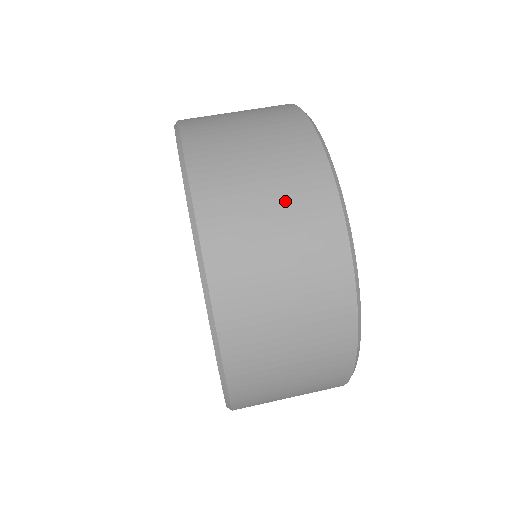
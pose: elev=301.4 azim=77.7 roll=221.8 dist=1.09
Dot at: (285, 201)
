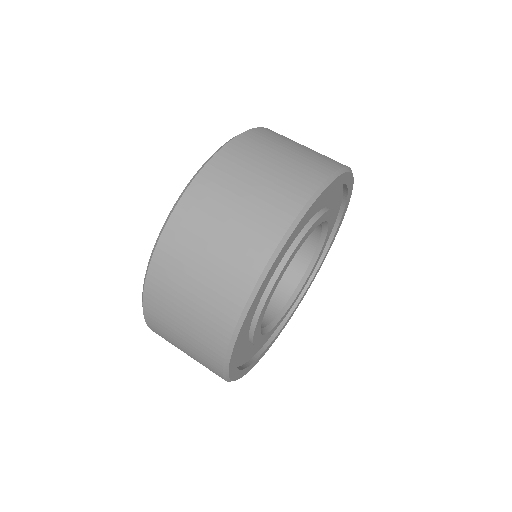
Dot at: (222, 256)
